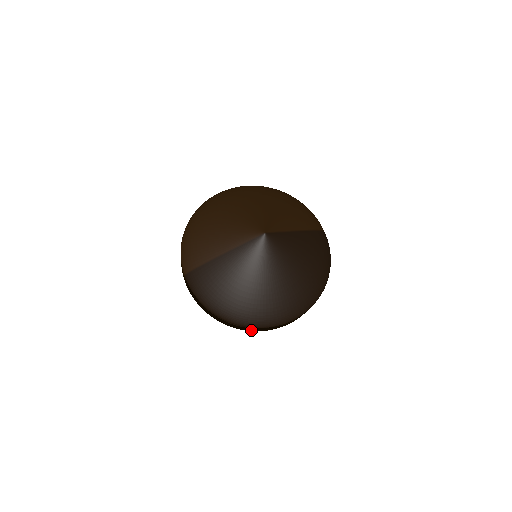
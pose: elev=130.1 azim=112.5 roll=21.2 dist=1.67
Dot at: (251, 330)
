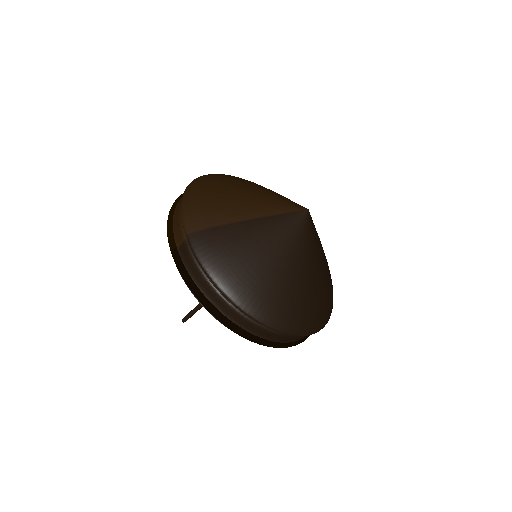
Dot at: (255, 338)
